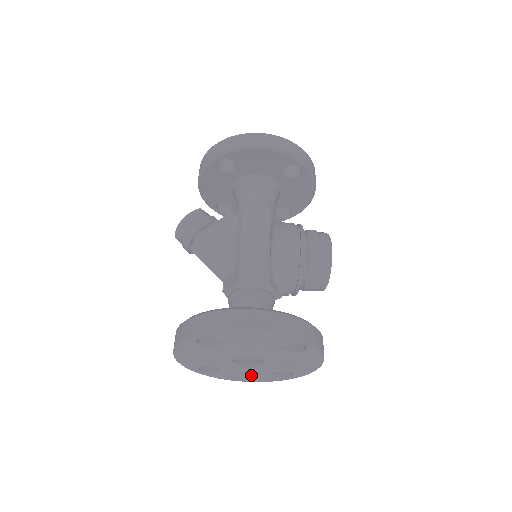
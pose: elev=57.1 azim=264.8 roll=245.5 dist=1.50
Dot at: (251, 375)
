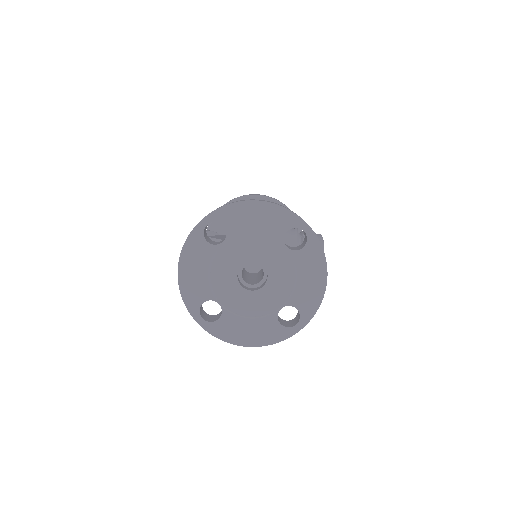
Dot at: (255, 324)
